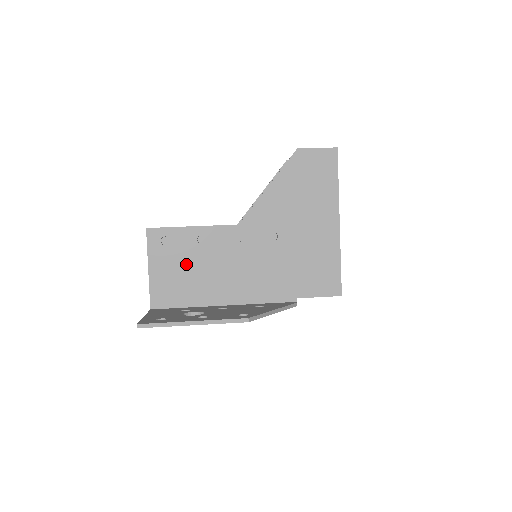
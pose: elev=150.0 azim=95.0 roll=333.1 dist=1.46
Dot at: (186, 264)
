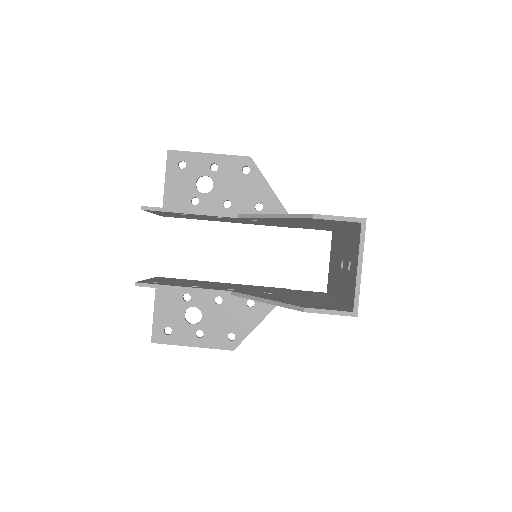
Dot at: occluded
